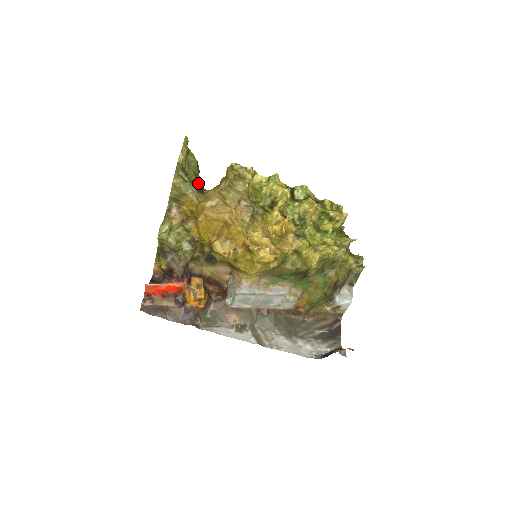
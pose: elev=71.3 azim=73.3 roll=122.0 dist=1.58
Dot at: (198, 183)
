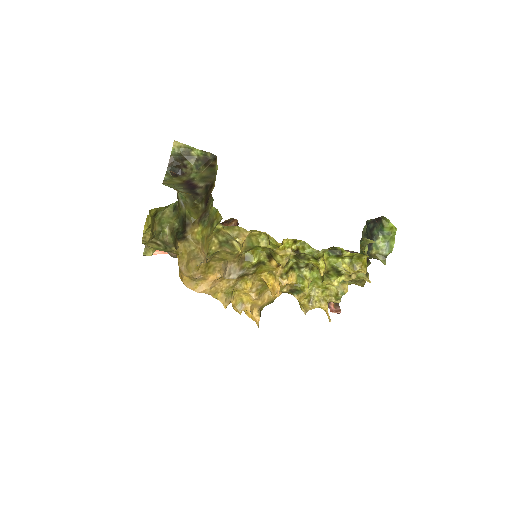
Dot at: (174, 249)
